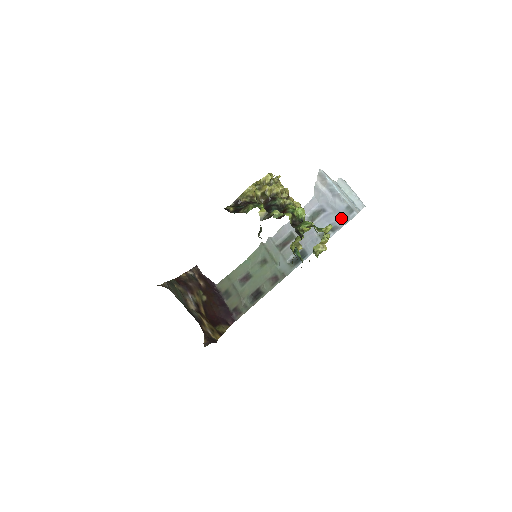
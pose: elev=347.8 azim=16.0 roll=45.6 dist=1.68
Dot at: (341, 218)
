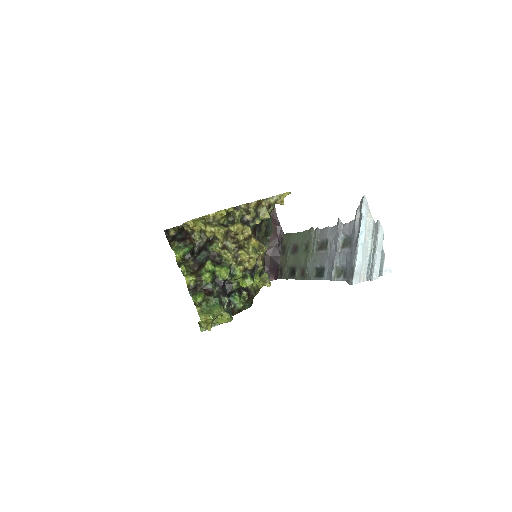
Dot at: (349, 272)
